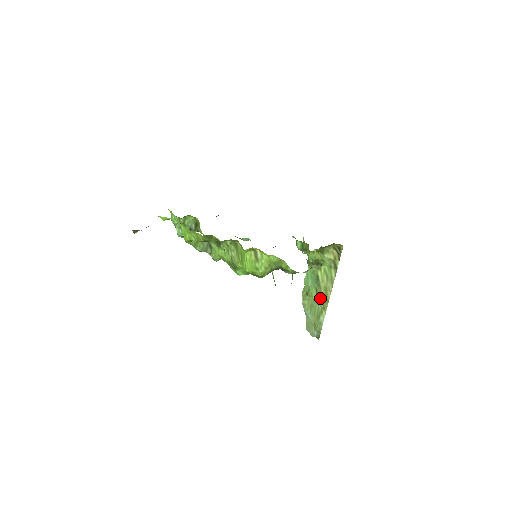
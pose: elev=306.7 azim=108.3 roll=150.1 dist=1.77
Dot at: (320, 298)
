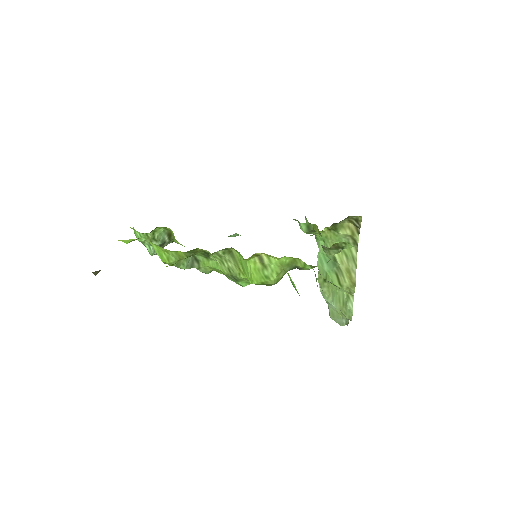
Dot at: (343, 283)
